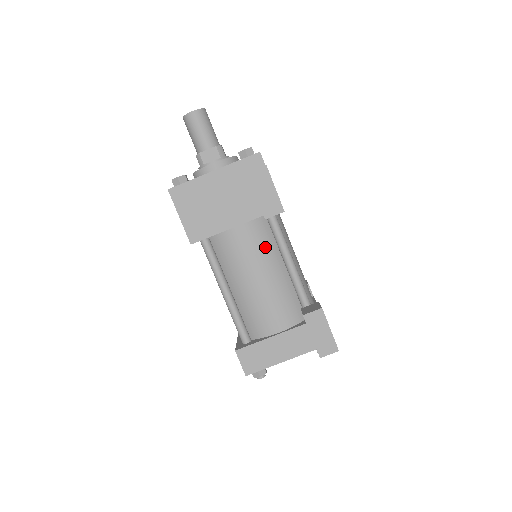
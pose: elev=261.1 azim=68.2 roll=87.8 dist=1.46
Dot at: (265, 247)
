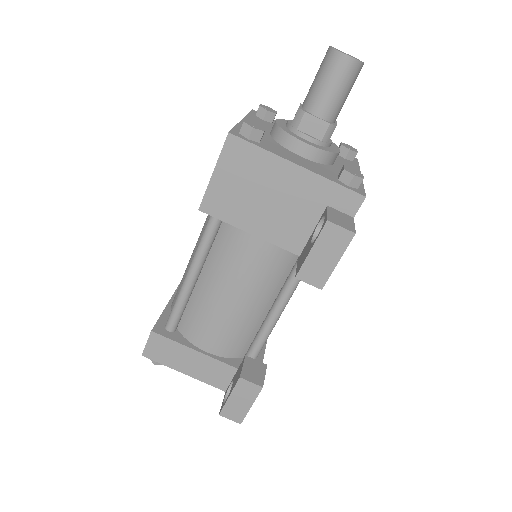
Dot at: (270, 278)
